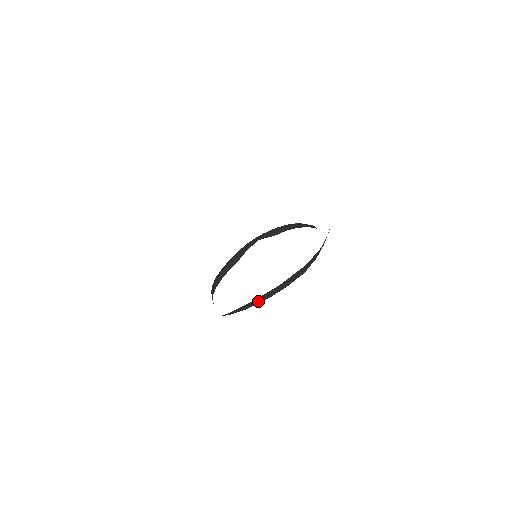
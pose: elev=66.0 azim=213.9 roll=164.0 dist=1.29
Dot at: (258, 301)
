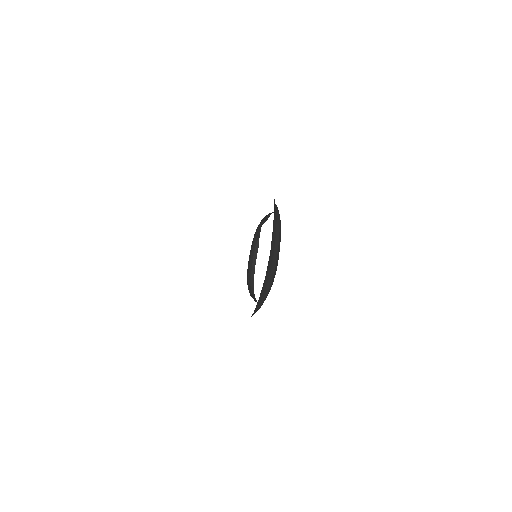
Dot at: (261, 302)
